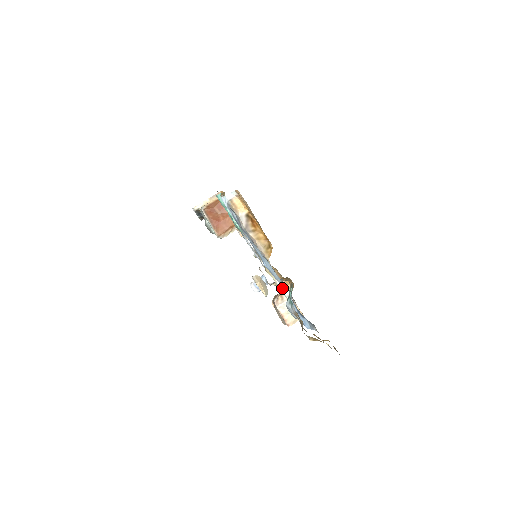
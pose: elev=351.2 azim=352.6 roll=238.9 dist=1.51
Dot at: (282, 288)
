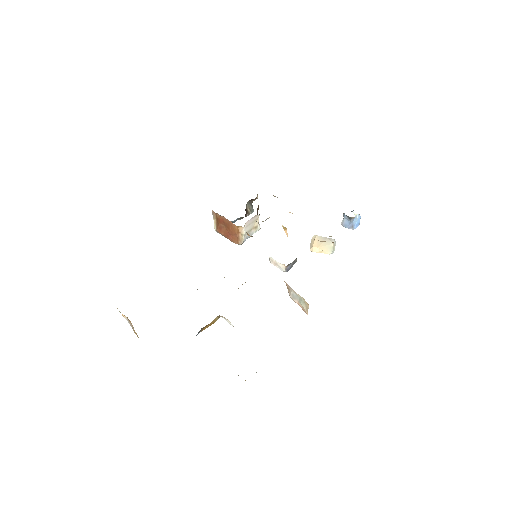
Dot at: (228, 322)
